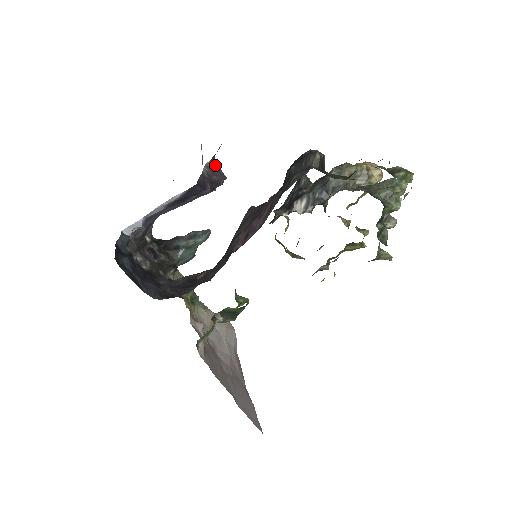
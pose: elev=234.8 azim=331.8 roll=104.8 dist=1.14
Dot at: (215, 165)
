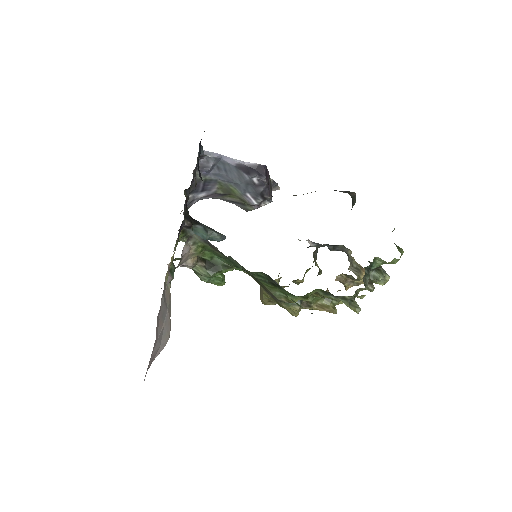
Dot at: occluded
